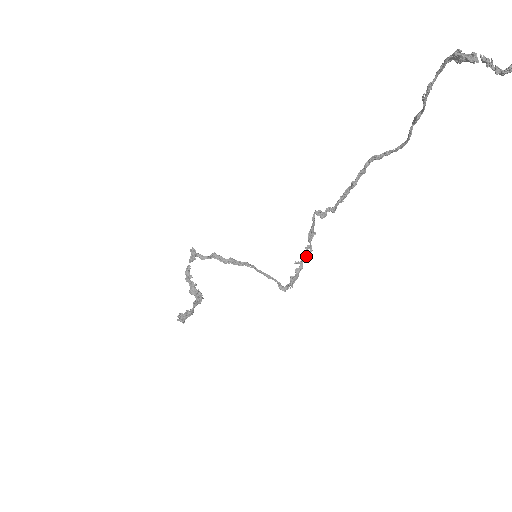
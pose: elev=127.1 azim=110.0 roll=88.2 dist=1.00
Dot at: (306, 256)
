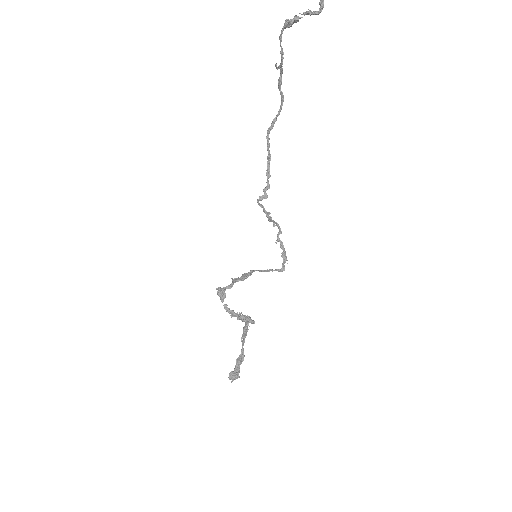
Dot at: occluded
